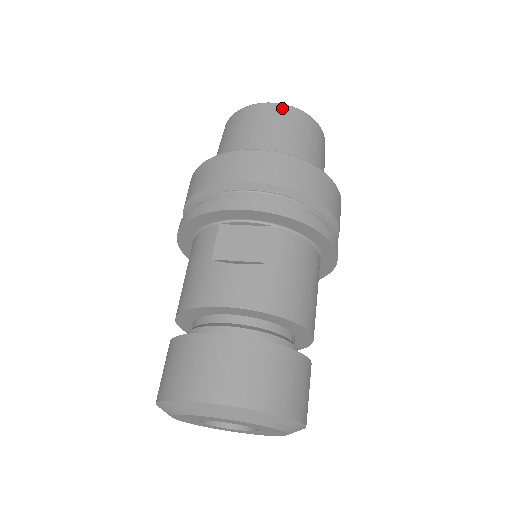
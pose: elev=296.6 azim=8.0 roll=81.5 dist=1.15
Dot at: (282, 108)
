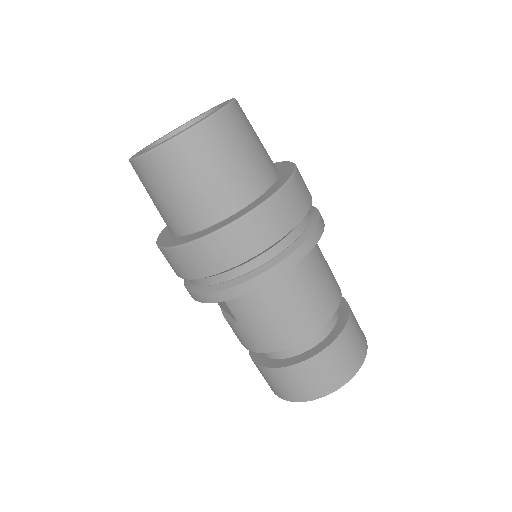
Dot at: (138, 166)
